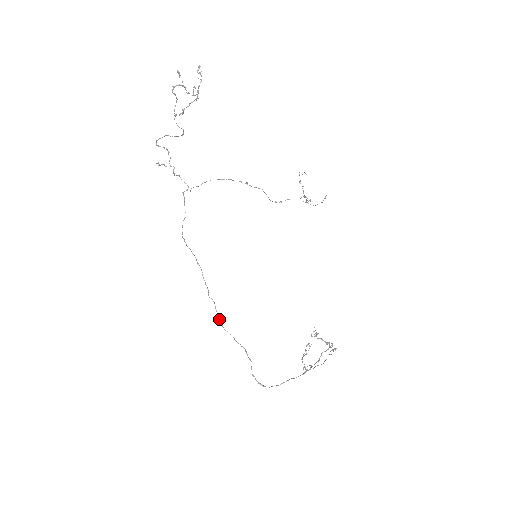
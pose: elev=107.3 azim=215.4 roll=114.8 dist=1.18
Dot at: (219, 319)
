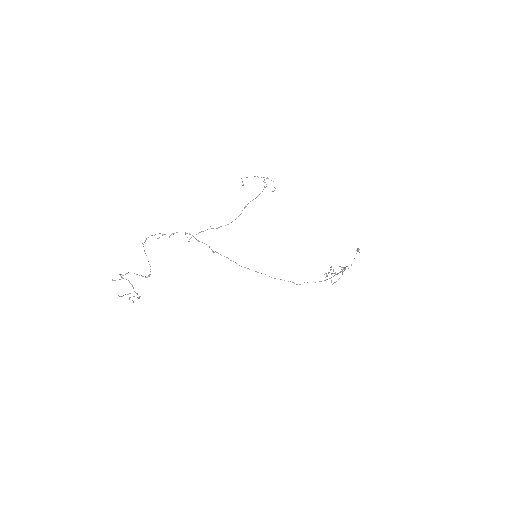
Dot at: occluded
